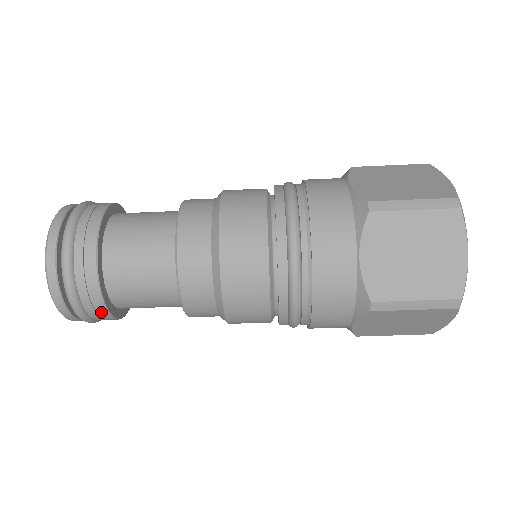
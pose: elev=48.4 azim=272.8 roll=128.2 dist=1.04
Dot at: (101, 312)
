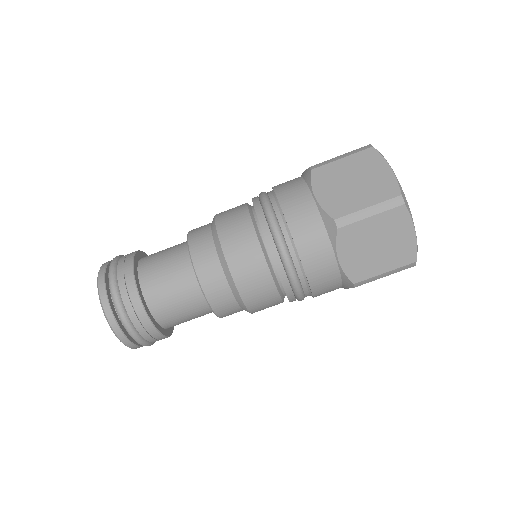
Dot at: occluded
